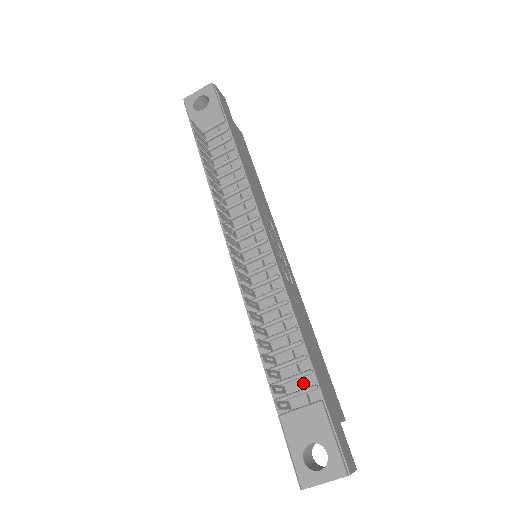
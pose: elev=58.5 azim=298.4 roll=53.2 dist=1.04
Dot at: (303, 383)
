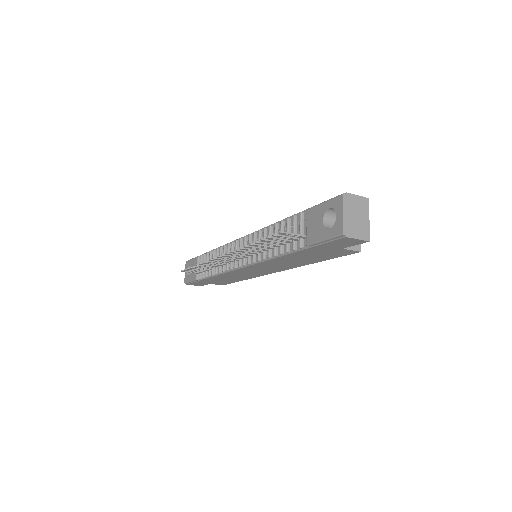
Dot at: occluded
